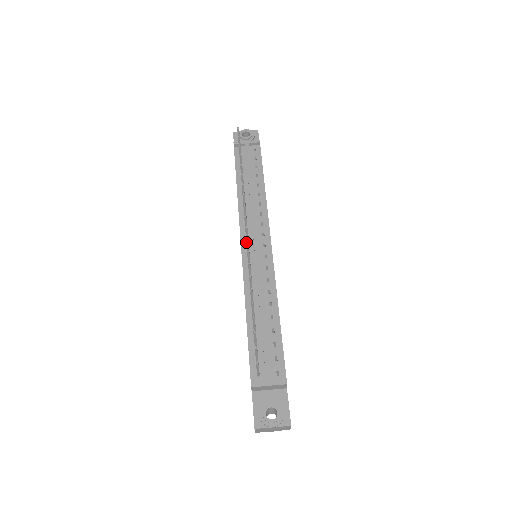
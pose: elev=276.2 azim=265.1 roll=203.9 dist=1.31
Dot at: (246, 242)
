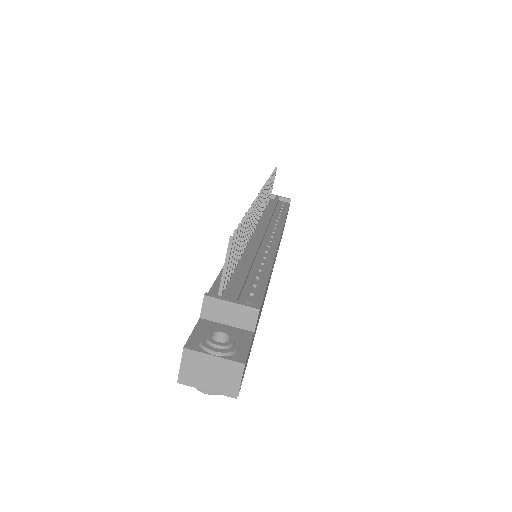
Dot at: occluded
